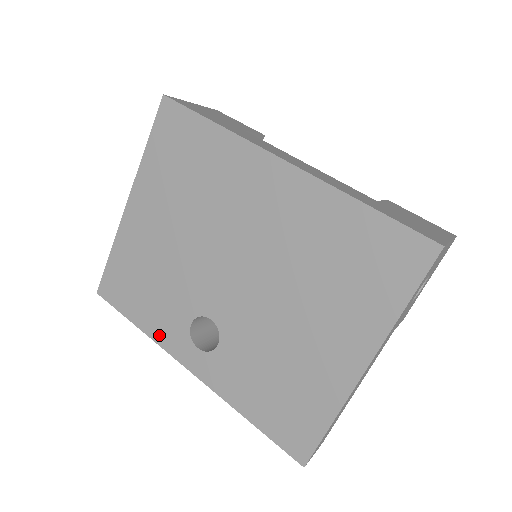
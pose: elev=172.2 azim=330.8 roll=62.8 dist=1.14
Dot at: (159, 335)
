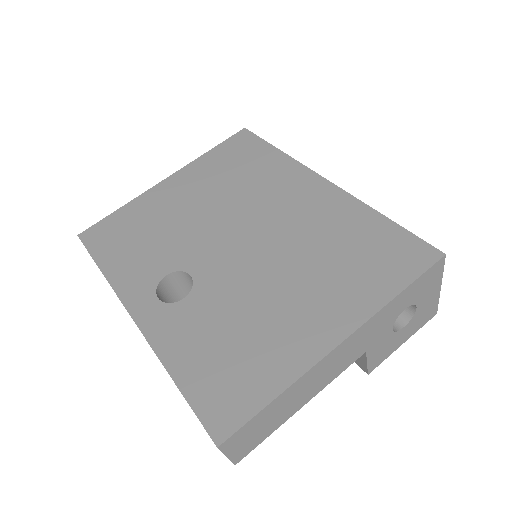
Dot at: (121, 280)
